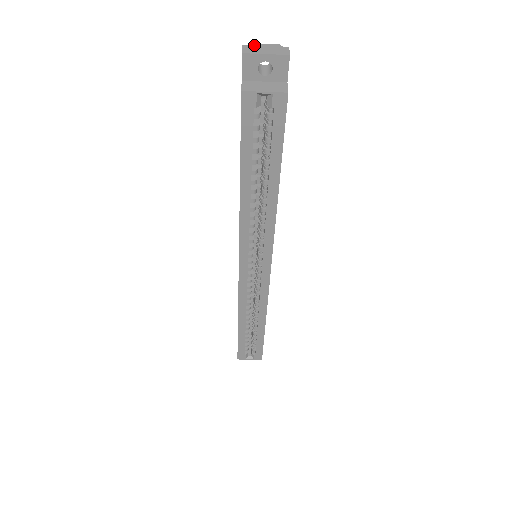
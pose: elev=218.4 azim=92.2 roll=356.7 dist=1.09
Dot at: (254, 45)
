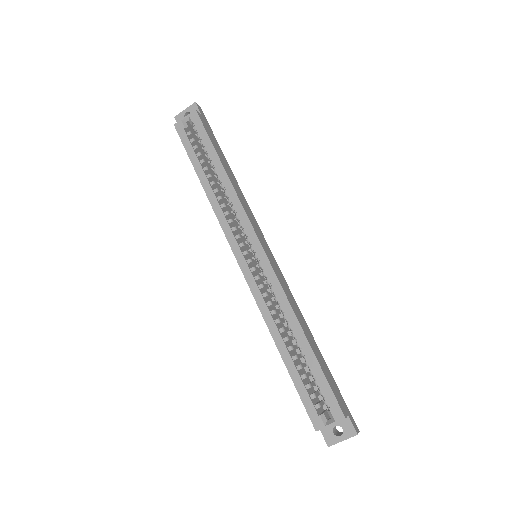
Dot at: occluded
